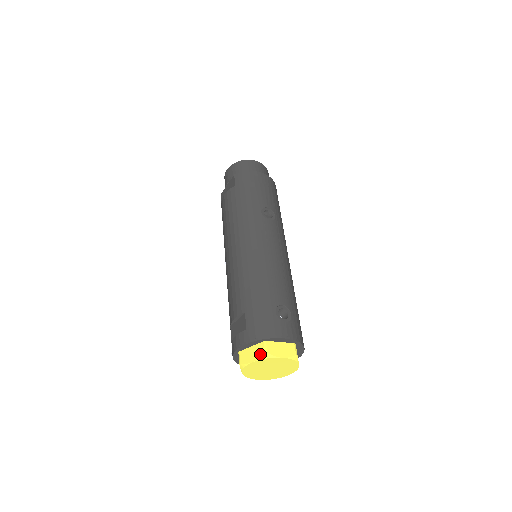
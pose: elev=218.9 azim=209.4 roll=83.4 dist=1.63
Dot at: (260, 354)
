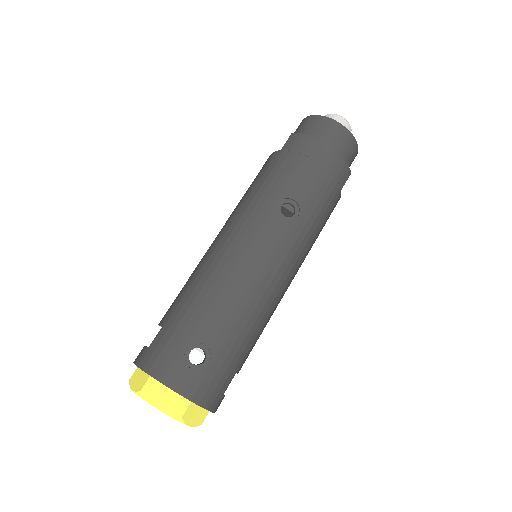
Dot at: (139, 387)
